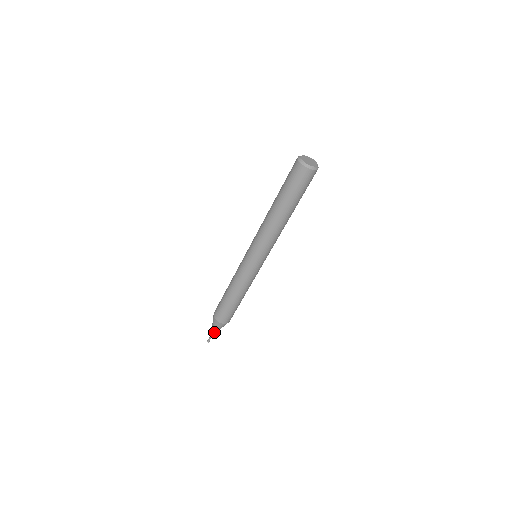
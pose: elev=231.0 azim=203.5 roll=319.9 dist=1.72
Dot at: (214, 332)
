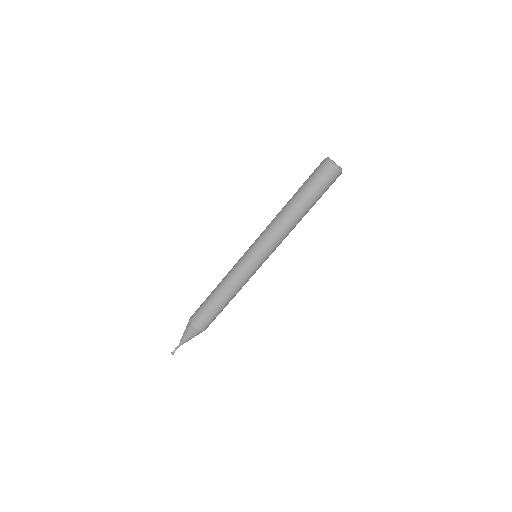
Dot at: (185, 342)
